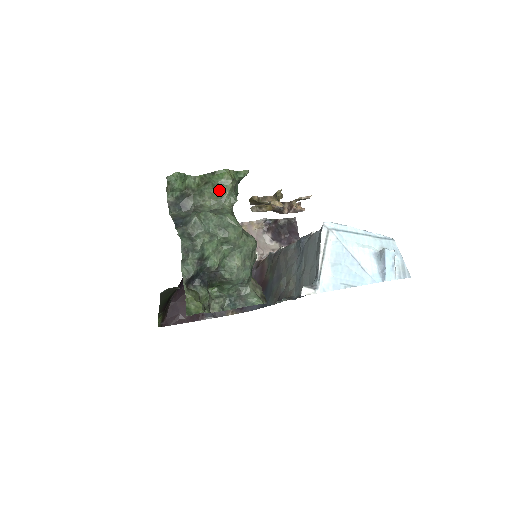
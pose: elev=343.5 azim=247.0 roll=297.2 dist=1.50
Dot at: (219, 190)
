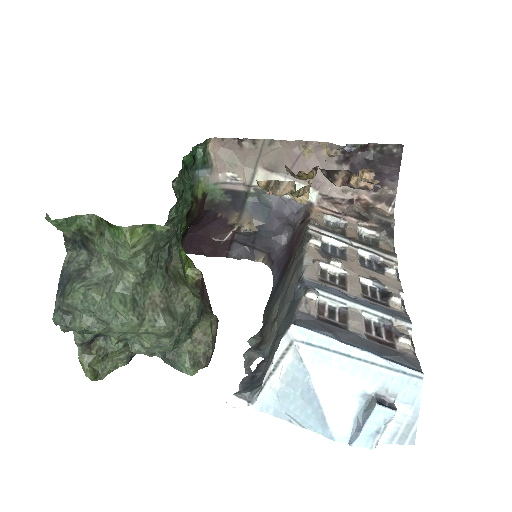
Dot at: (115, 254)
